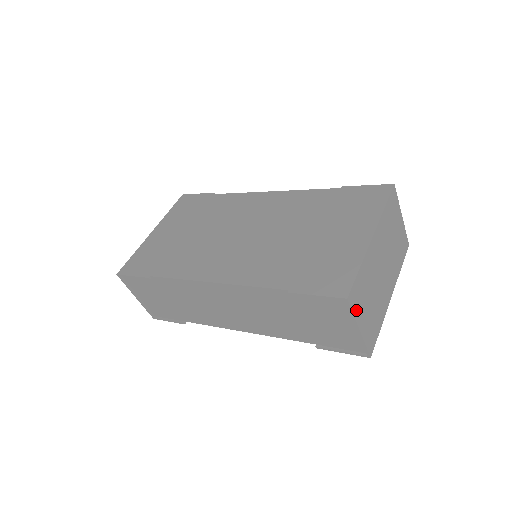
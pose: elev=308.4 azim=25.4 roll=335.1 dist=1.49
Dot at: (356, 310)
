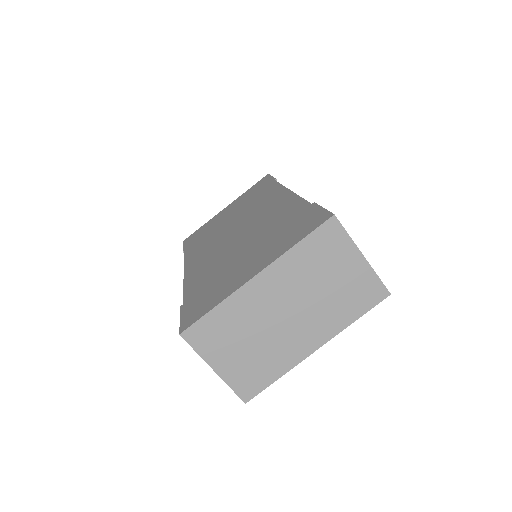
Dot at: (204, 349)
